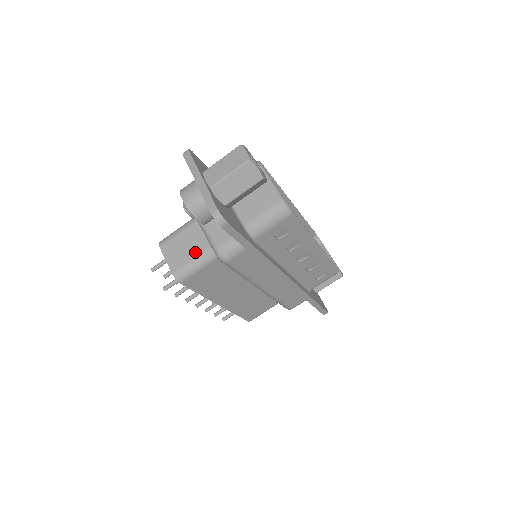
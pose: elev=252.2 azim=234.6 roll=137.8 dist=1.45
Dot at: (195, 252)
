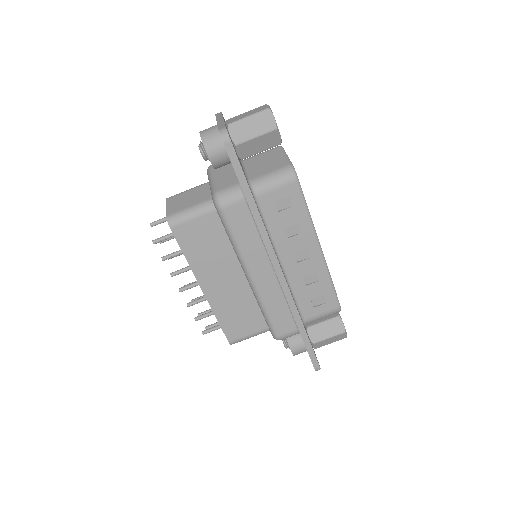
Dot at: (195, 202)
